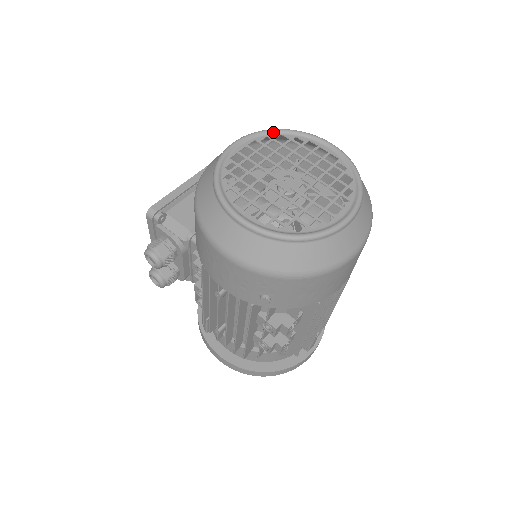
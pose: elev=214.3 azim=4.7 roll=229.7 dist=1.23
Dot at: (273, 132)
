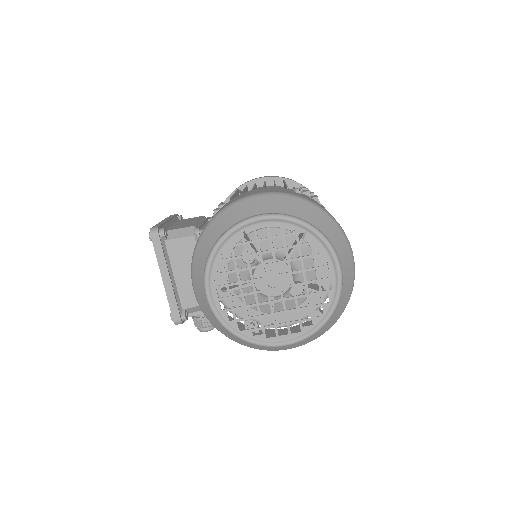
Dot at: (215, 256)
